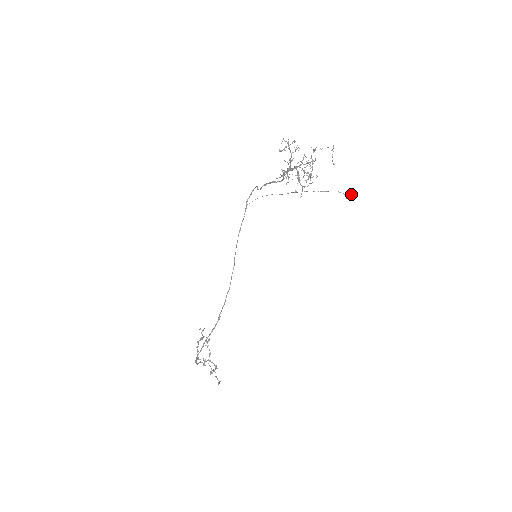
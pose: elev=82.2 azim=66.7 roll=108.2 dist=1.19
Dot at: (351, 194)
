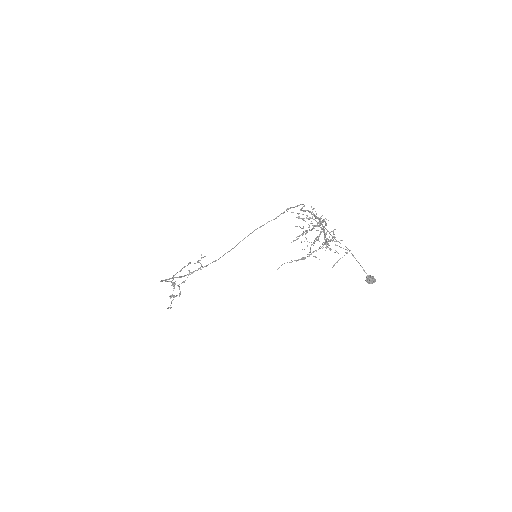
Dot at: (372, 281)
